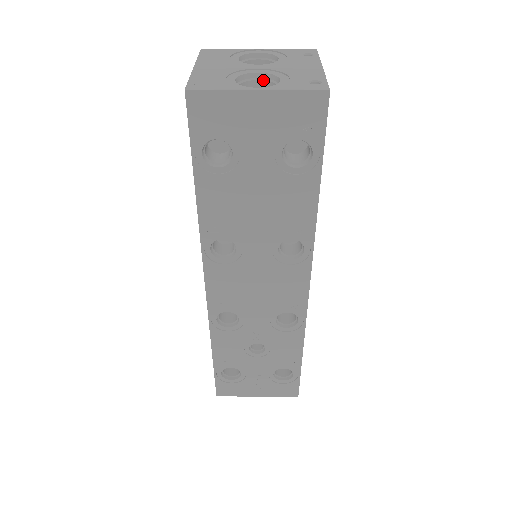
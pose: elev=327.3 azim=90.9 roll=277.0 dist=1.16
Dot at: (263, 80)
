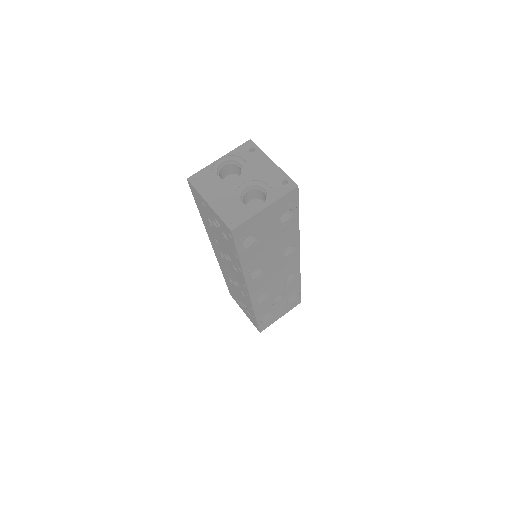
Dot at: (250, 190)
